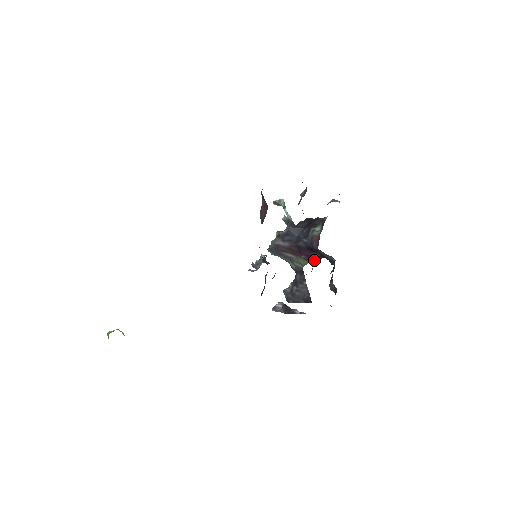
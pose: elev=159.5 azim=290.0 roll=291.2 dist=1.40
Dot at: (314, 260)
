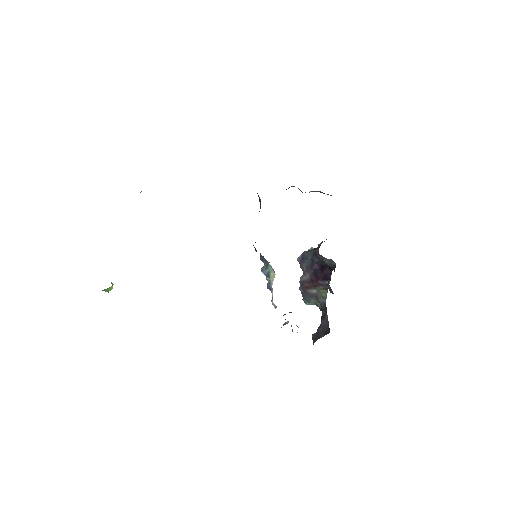
Dot at: occluded
